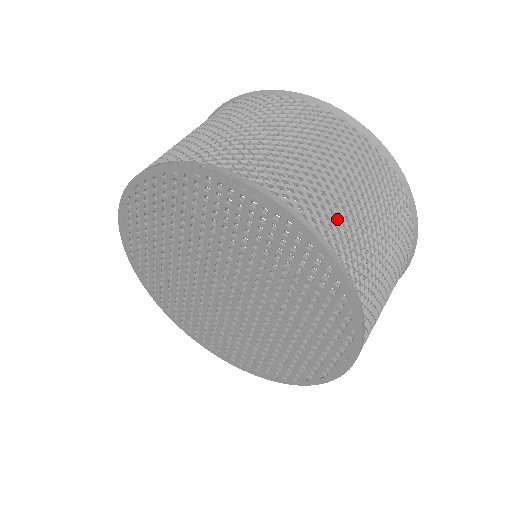
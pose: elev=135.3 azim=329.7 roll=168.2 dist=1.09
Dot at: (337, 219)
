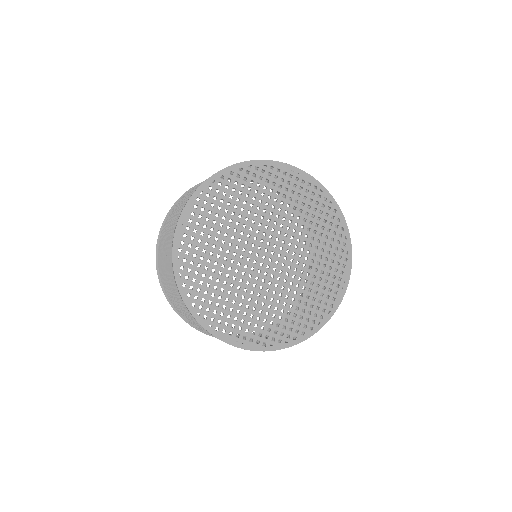
Dot at: occluded
